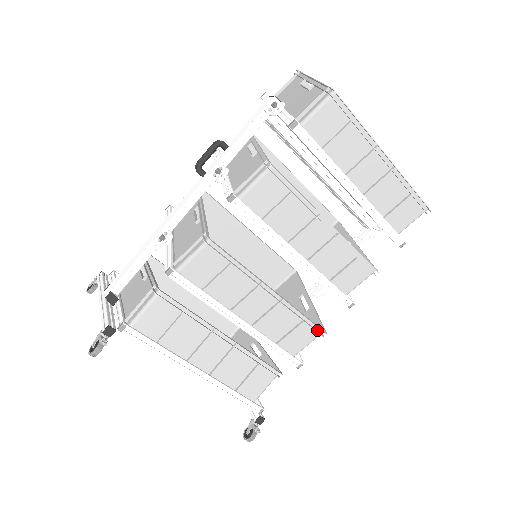
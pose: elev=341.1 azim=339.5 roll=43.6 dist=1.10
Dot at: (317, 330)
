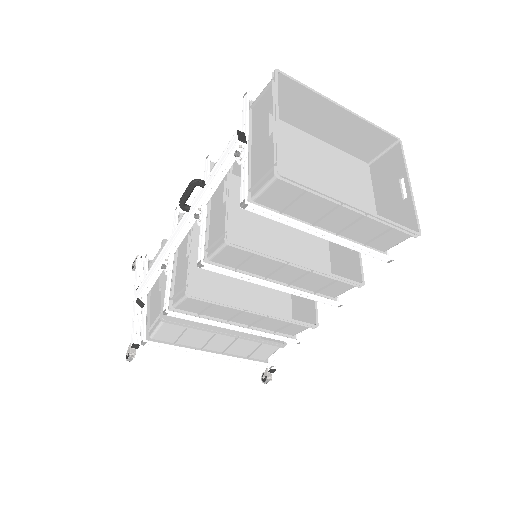
Dot at: (308, 325)
